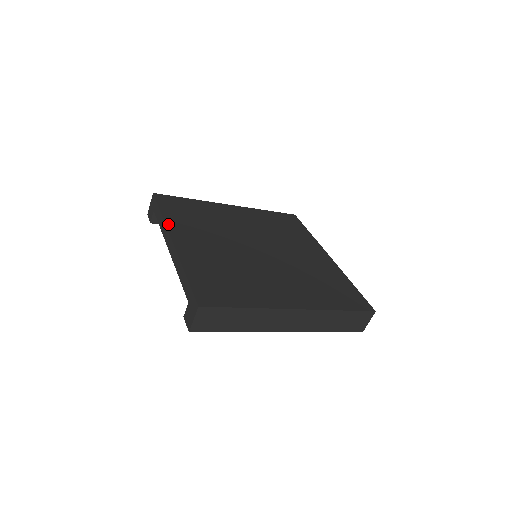
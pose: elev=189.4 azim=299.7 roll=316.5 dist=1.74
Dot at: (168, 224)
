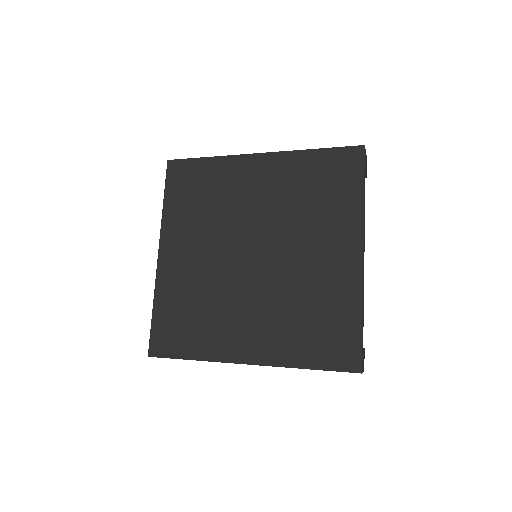
Dot at: (163, 224)
